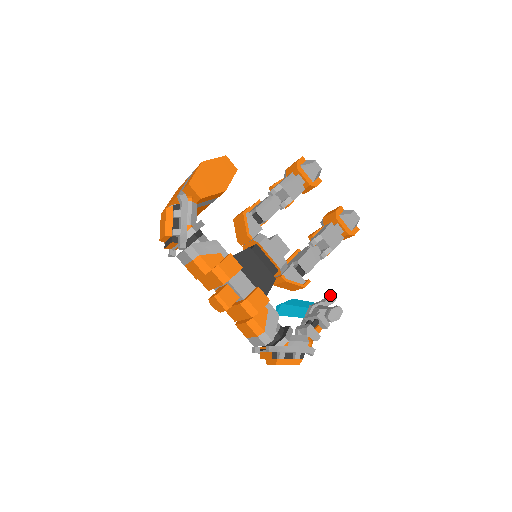
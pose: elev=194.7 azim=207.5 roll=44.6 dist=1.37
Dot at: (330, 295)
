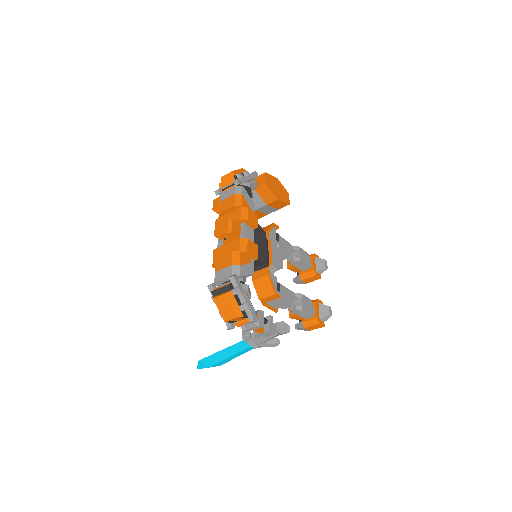
Dot at: occluded
